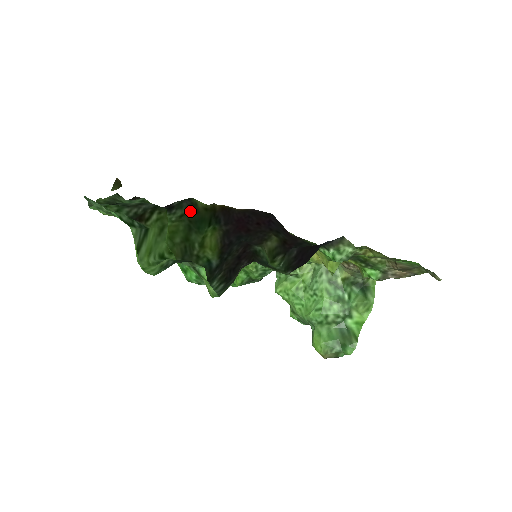
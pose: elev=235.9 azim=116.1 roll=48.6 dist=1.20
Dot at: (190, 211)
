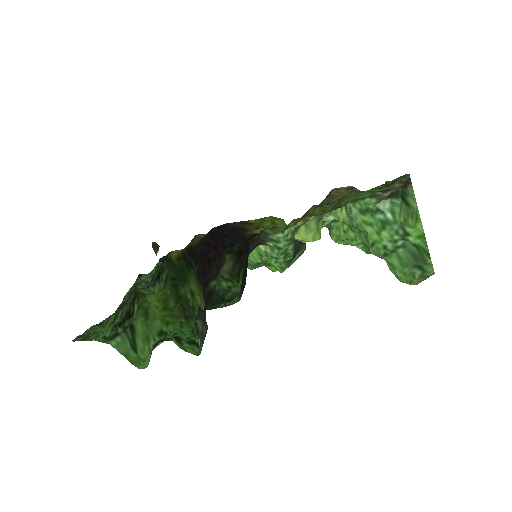
Dot at: (170, 269)
